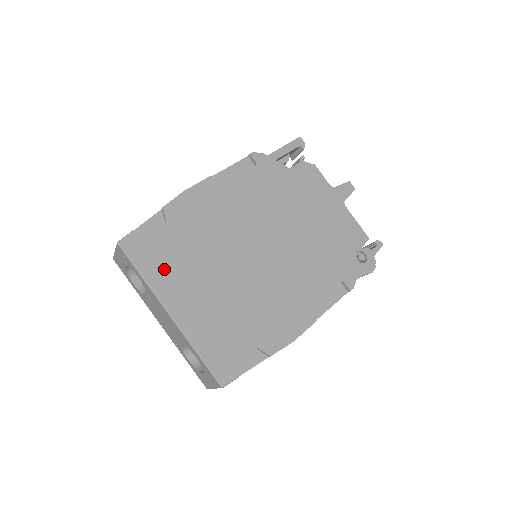
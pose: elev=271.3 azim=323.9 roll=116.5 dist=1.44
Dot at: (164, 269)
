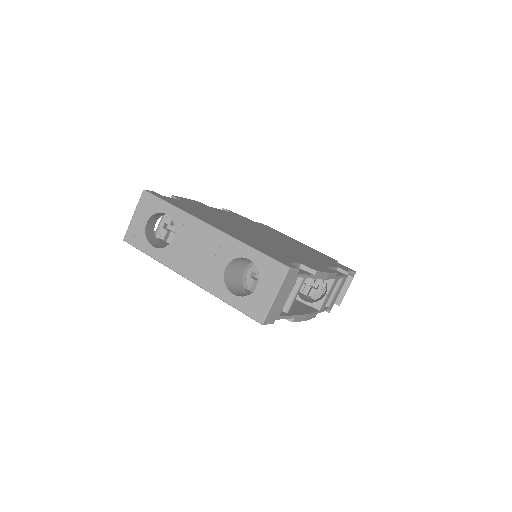
Dot at: (191, 211)
